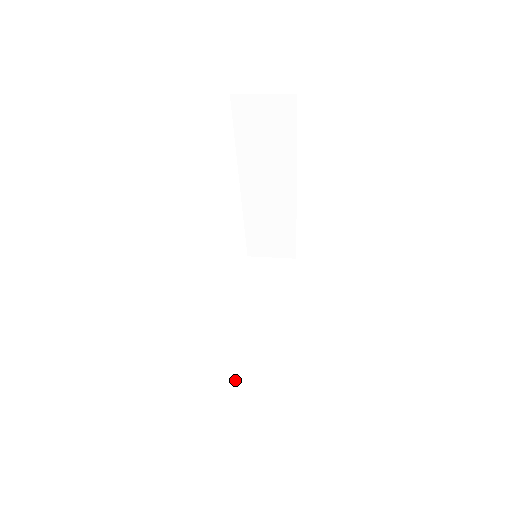
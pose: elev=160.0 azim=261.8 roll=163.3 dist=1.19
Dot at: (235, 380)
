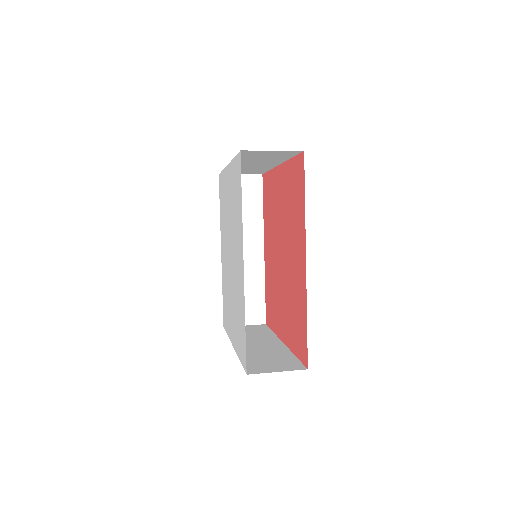
Dot at: (253, 363)
